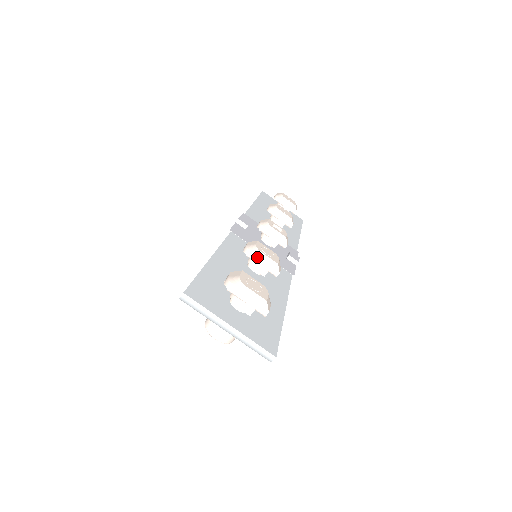
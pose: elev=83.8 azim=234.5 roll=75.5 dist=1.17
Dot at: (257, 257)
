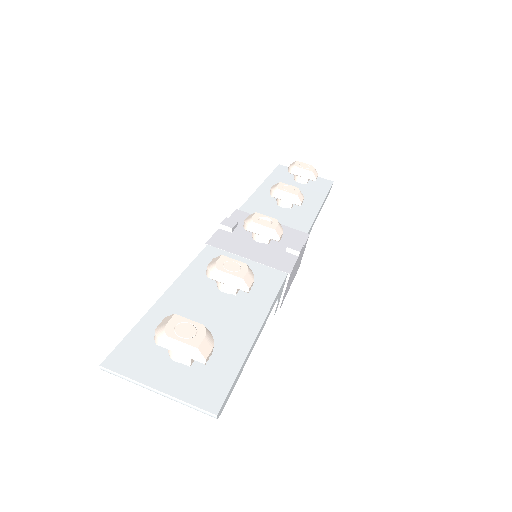
Dot at: (219, 277)
